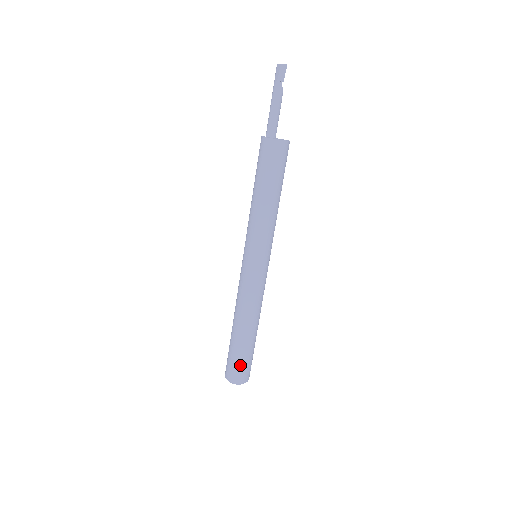
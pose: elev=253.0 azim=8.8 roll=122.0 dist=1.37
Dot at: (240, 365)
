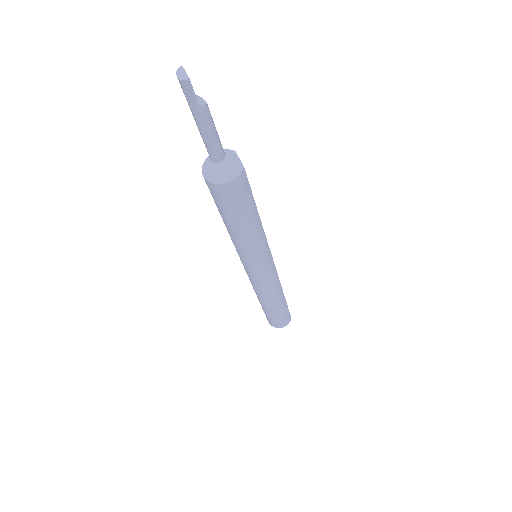
Dot at: (275, 321)
